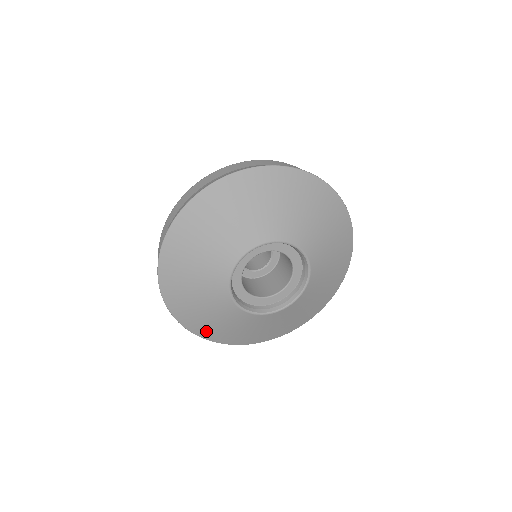
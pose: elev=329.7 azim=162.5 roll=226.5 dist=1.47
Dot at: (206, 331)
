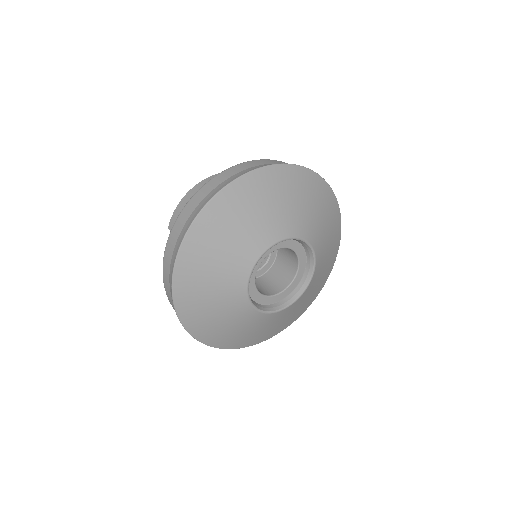
Dot at: (260, 338)
